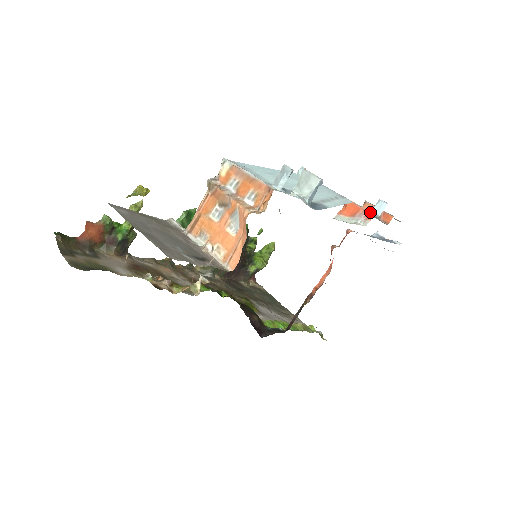
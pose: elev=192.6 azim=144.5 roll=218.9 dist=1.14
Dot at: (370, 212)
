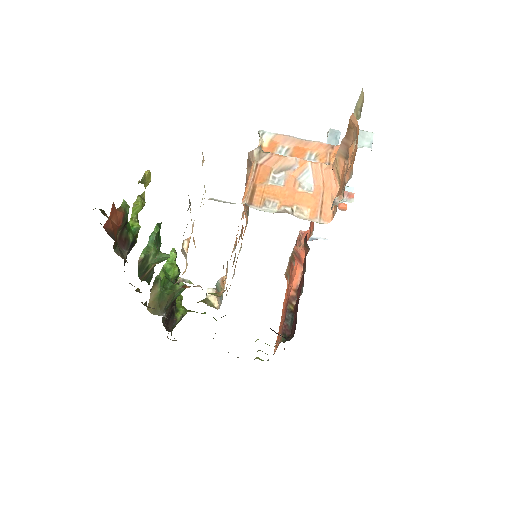
Dot at: (350, 192)
